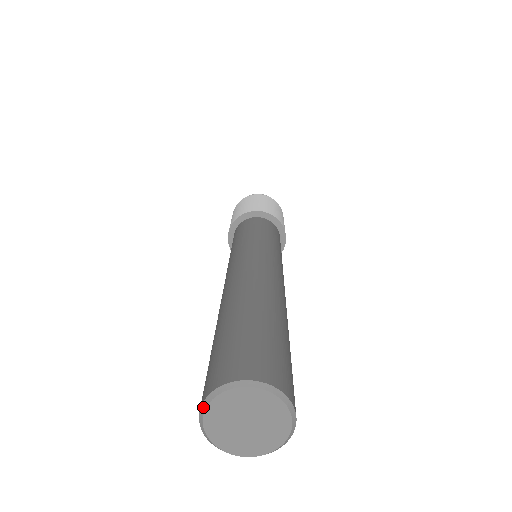
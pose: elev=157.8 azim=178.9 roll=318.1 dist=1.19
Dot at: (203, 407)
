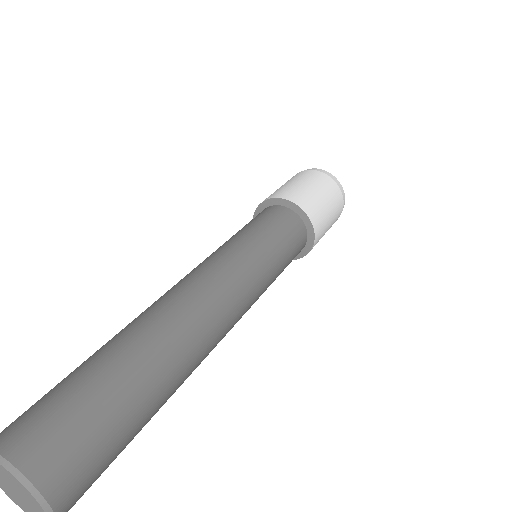
Dot at: out of frame
